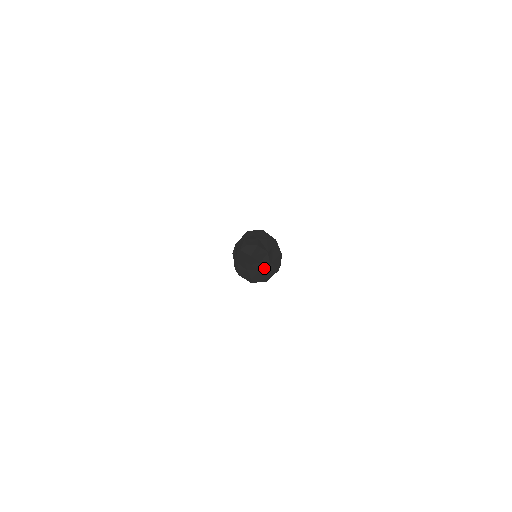
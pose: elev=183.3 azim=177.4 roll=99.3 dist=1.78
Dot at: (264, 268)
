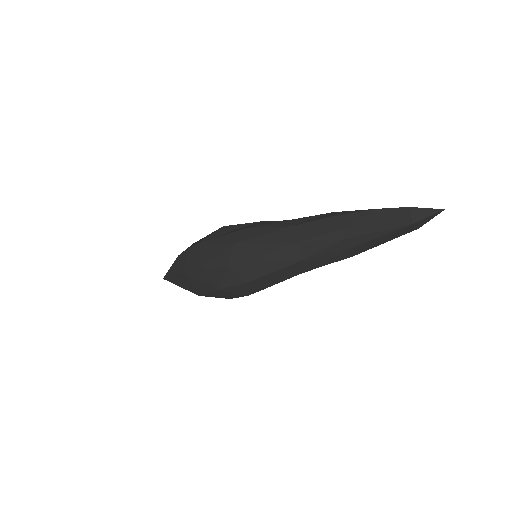
Dot at: (296, 266)
